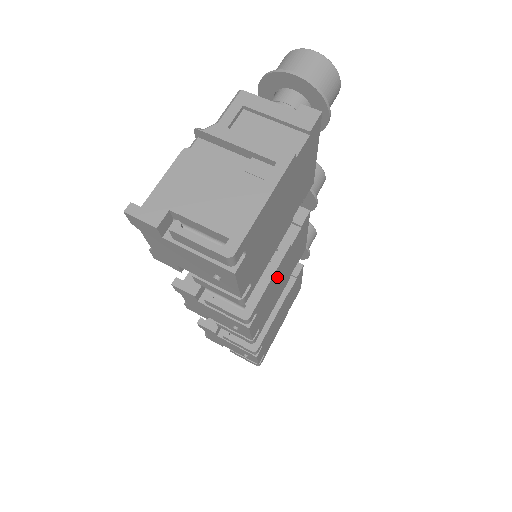
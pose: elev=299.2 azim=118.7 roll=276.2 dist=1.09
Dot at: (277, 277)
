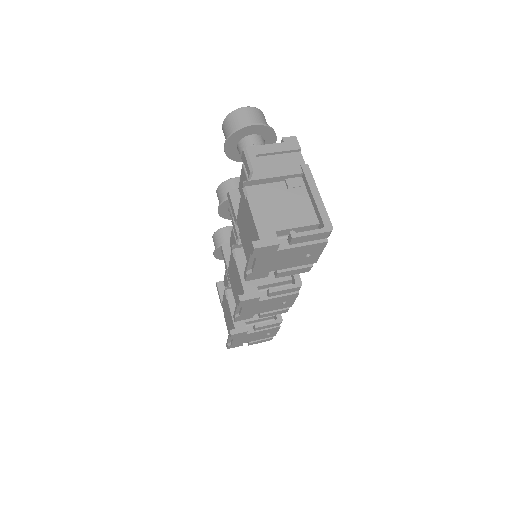
Dot at: occluded
